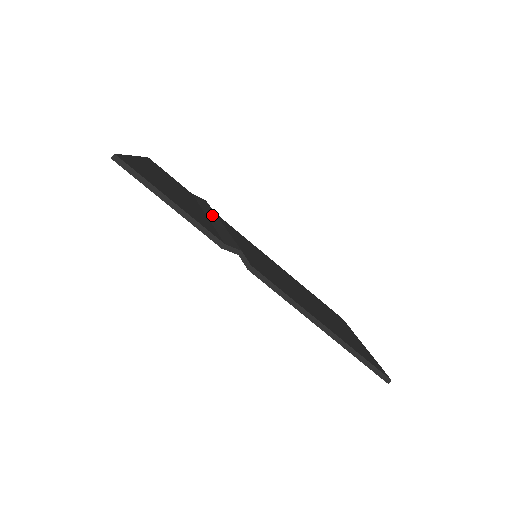
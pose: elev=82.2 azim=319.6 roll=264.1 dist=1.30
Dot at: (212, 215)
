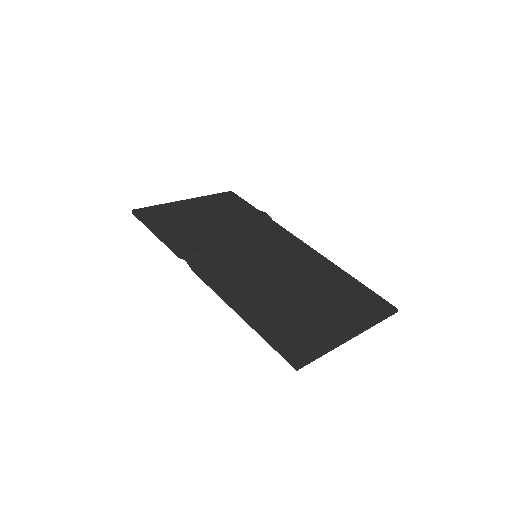
Dot at: (233, 228)
